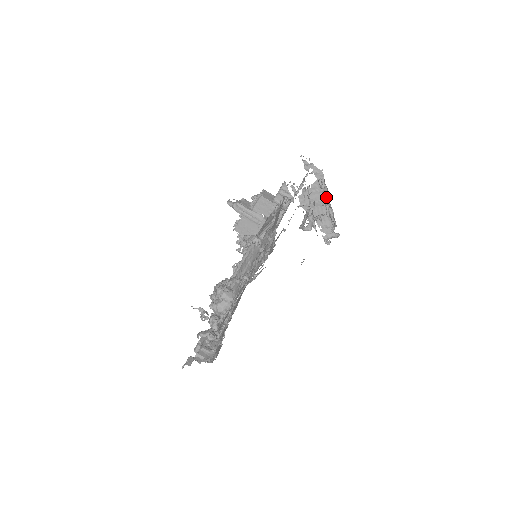
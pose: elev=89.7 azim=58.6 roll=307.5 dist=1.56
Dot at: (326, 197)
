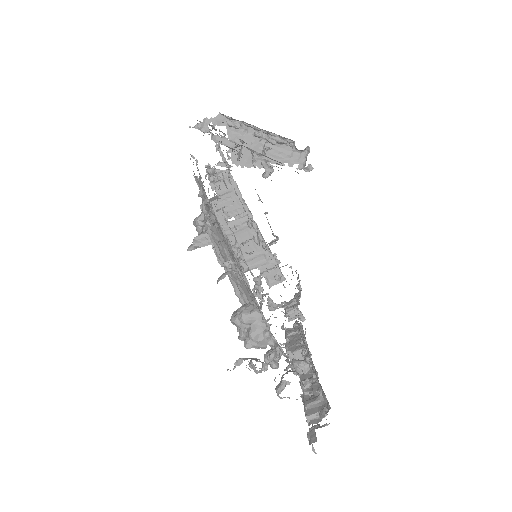
Dot at: (254, 131)
